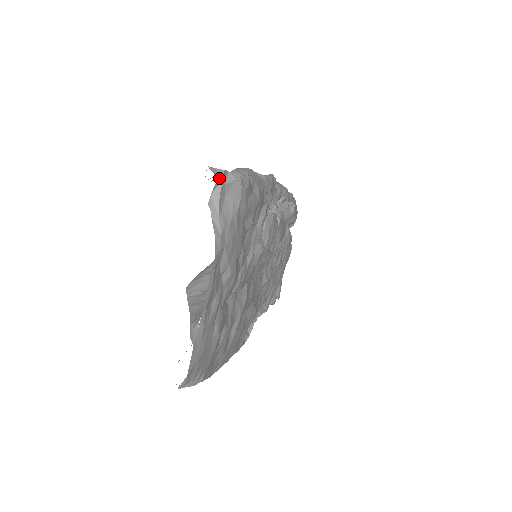
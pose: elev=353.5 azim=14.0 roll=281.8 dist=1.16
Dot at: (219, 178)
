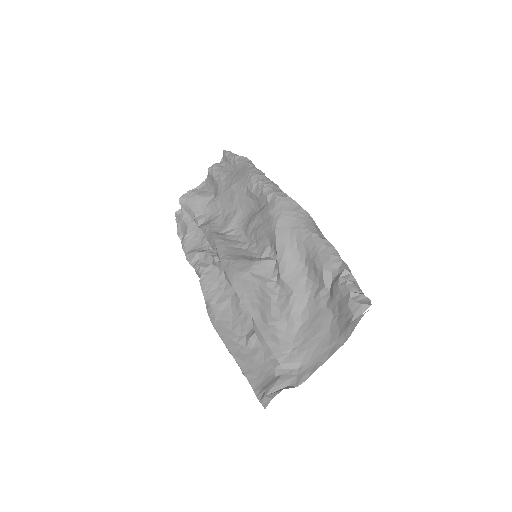
Dot at: occluded
